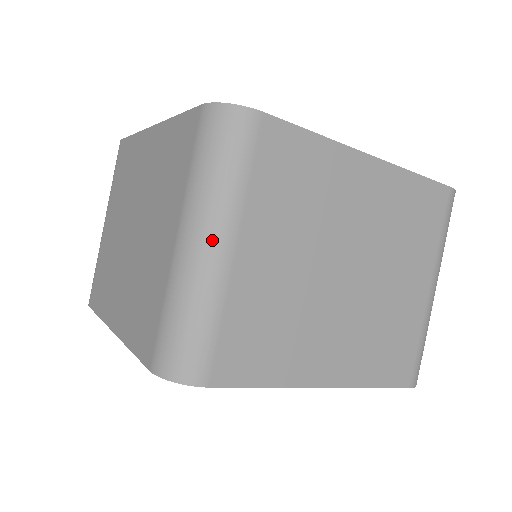
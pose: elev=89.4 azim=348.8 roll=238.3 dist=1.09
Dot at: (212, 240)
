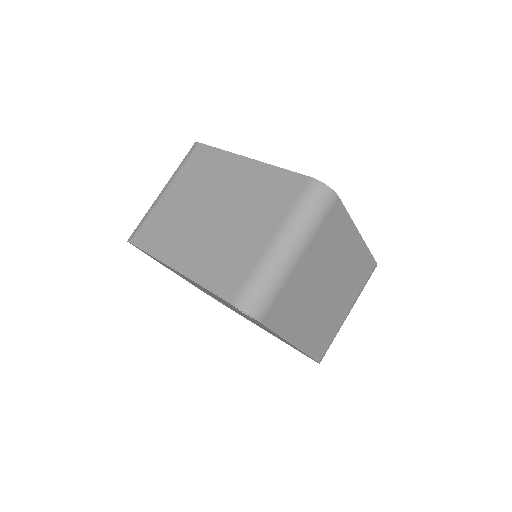
Dot at: (294, 249)
